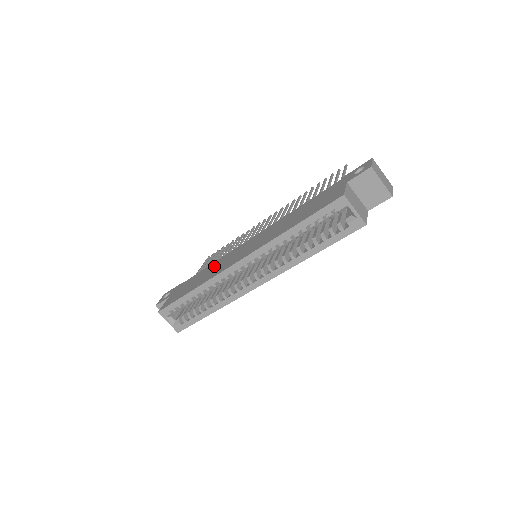
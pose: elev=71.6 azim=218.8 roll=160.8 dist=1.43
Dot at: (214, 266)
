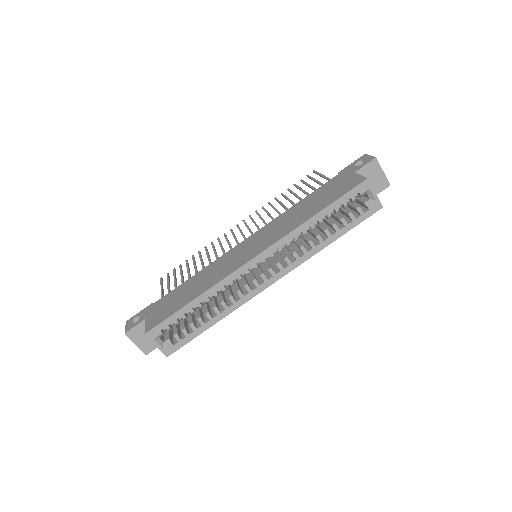
Dot at: (207, 273)
